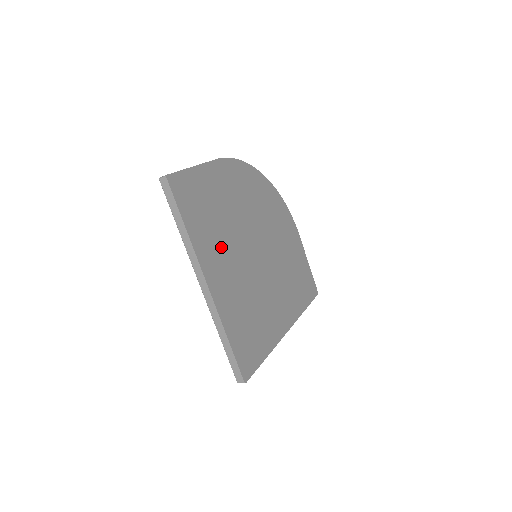
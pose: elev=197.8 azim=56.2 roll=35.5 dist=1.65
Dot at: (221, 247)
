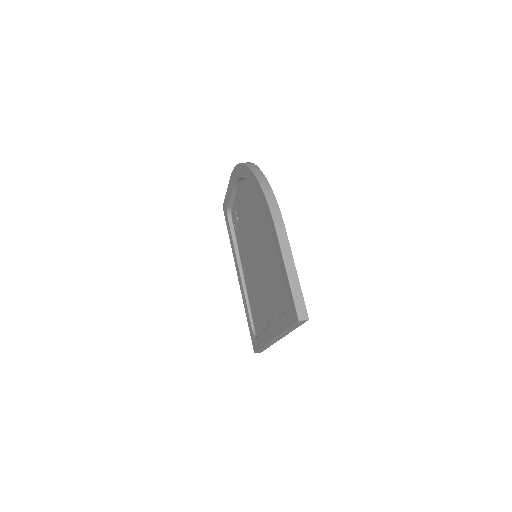
Dot at: occluded
